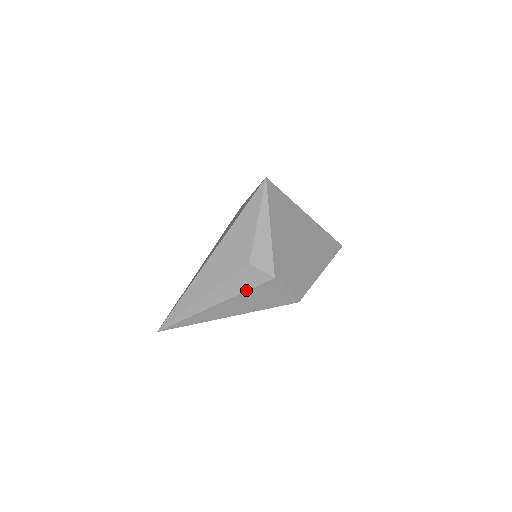
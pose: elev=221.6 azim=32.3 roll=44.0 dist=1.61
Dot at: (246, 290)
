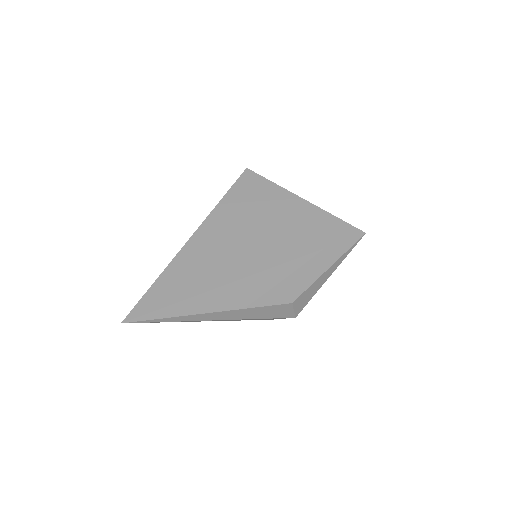
Dot at: (263, 318)
